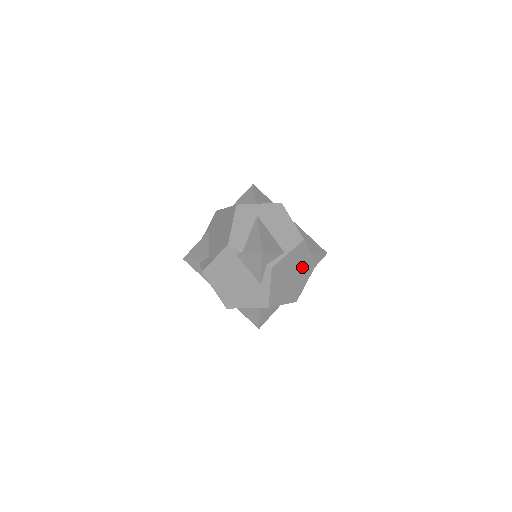
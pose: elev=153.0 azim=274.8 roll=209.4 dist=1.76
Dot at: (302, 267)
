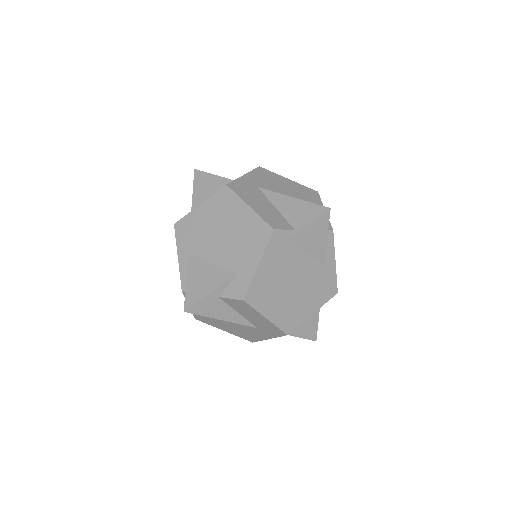
Dot at: occluded
